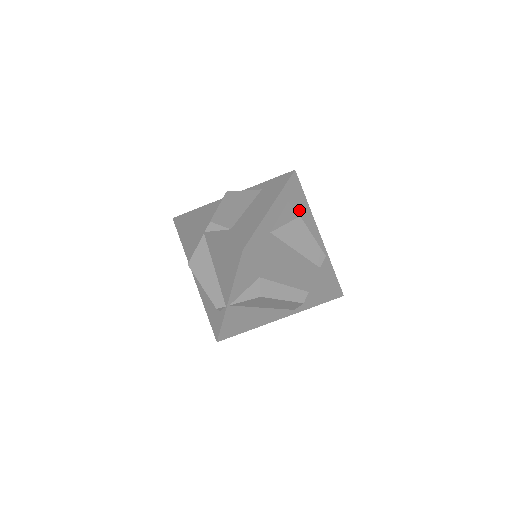
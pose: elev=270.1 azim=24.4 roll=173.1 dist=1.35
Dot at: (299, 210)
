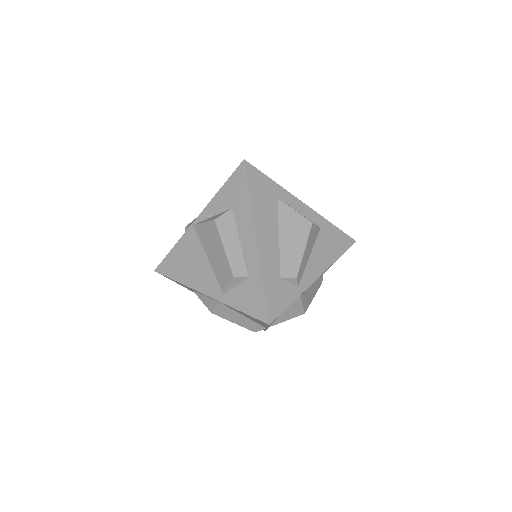
Dot at: (322, 245)
